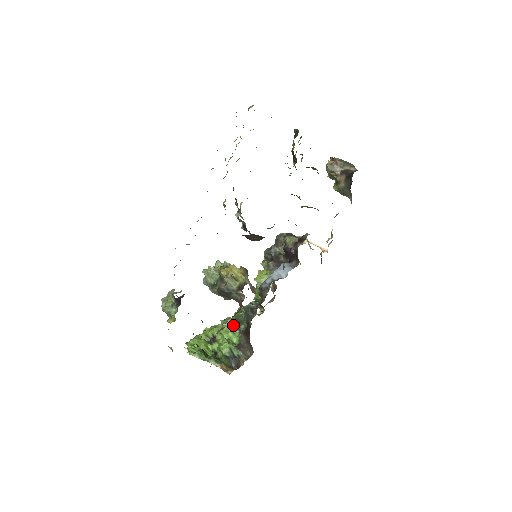
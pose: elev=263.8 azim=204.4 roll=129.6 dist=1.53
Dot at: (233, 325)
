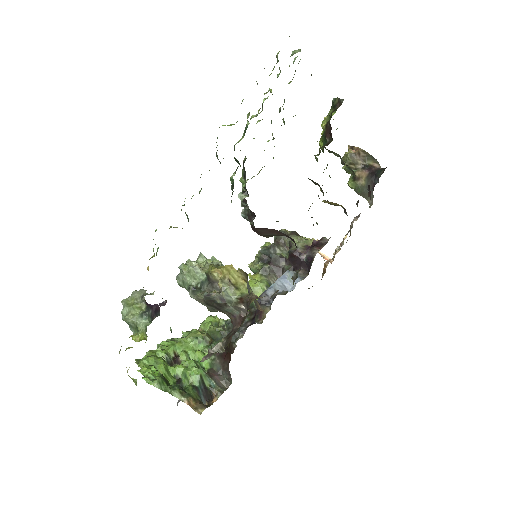
Dot at: (203, 342)
